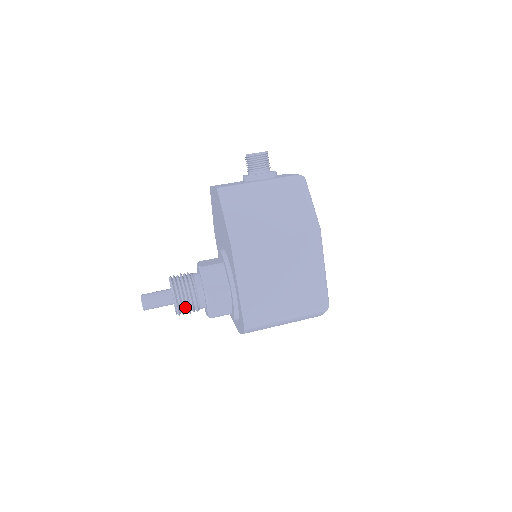
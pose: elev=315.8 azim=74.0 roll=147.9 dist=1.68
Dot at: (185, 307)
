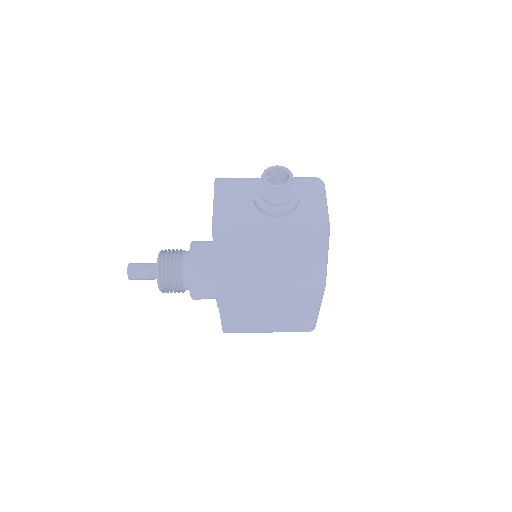
Dot at: (171, 292)
